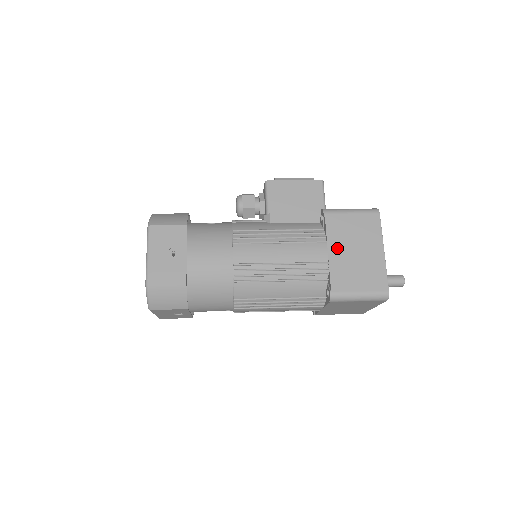
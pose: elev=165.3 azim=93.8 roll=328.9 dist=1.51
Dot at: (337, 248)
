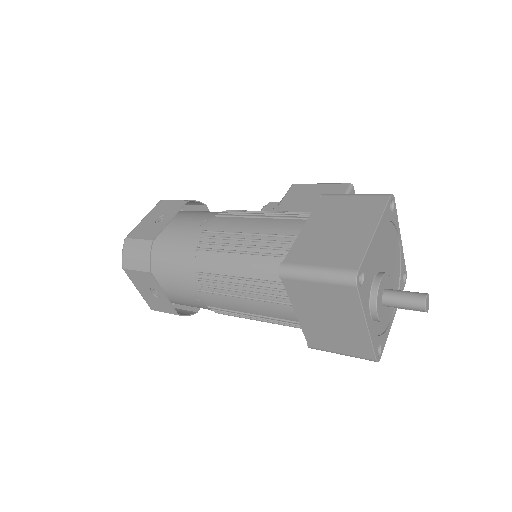
Dot at: (316, 224)
